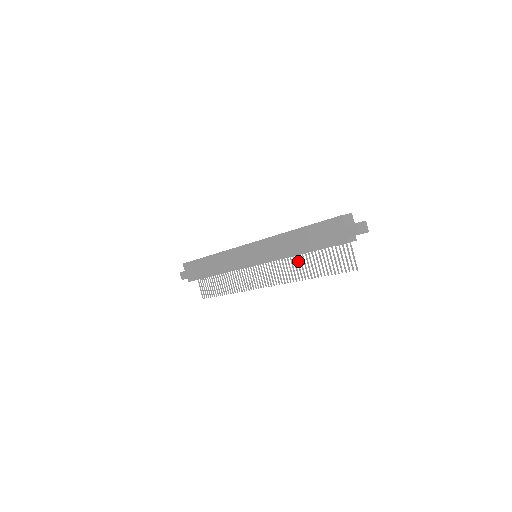
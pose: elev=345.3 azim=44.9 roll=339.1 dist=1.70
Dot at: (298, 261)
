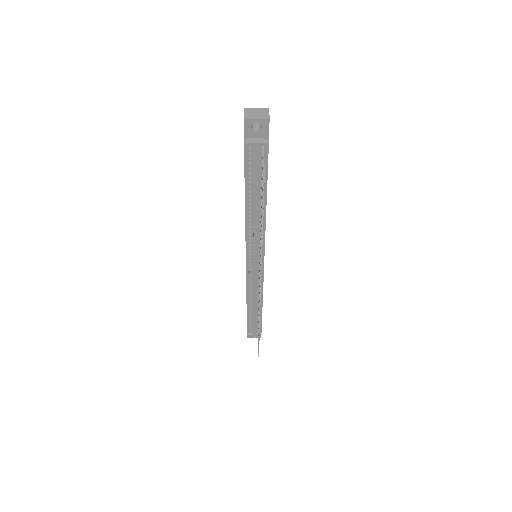
Dot at: occluded
